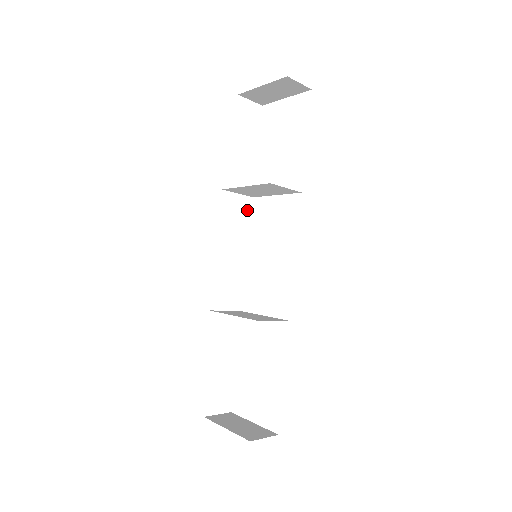
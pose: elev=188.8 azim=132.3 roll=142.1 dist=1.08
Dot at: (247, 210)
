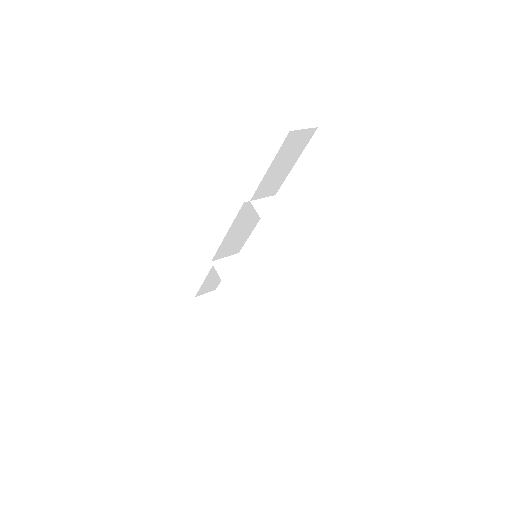
Dot at: occluded
